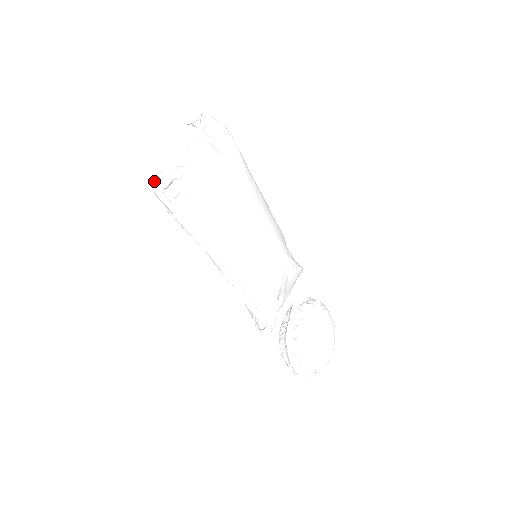
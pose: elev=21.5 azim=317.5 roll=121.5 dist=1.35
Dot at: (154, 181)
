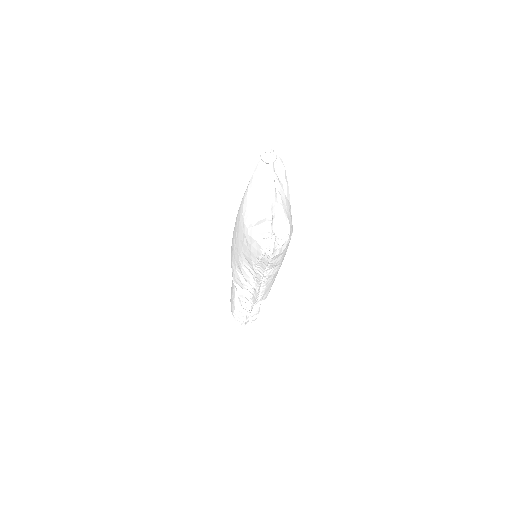
Dot at: (275, 246)
